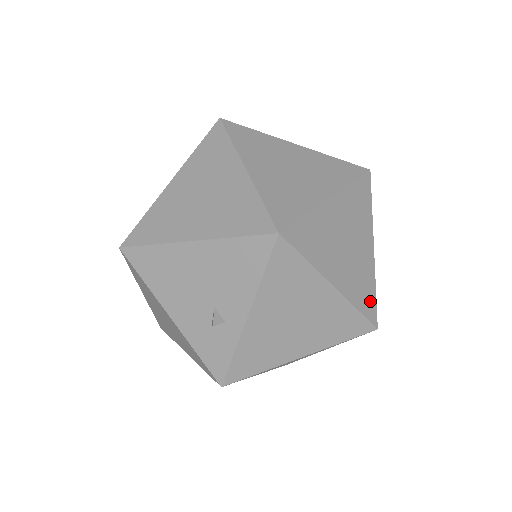
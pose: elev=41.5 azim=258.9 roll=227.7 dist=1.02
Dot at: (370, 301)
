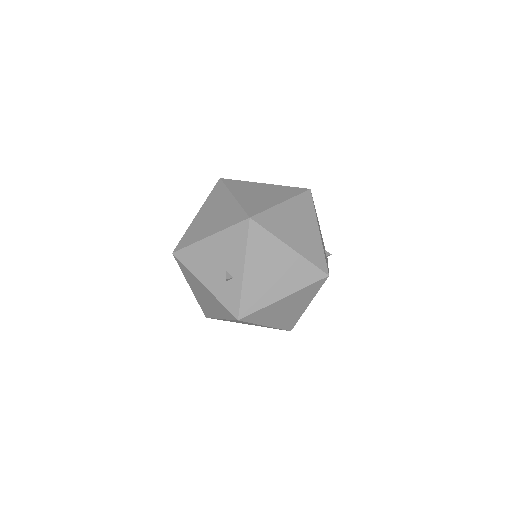
Dot at: (320, 259)
